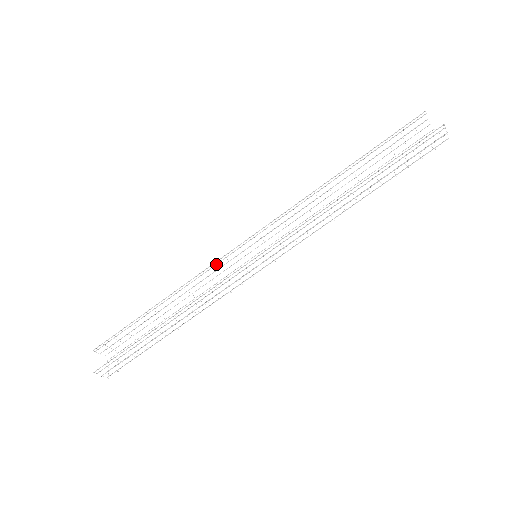
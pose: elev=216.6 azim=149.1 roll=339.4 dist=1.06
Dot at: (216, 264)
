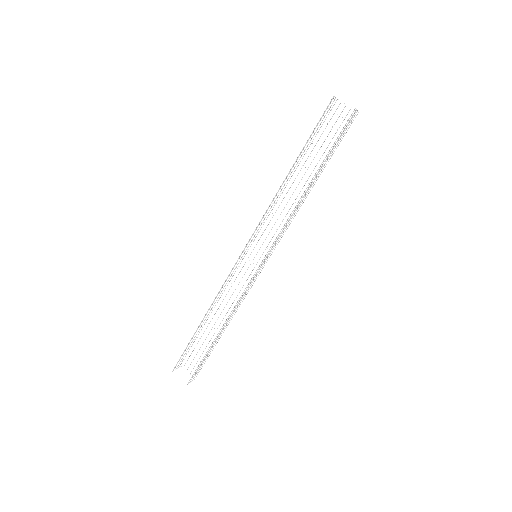
Dot at: (229, 275)
